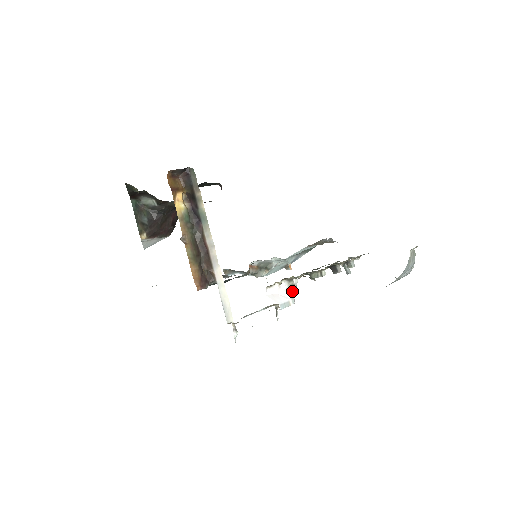
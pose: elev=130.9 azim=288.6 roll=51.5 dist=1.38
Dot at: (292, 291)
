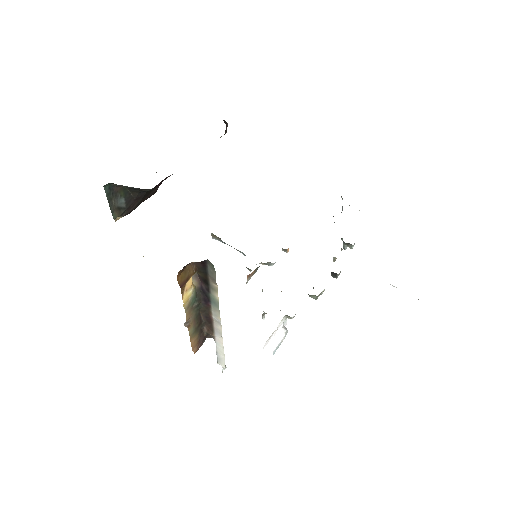
Dot at: occluded
